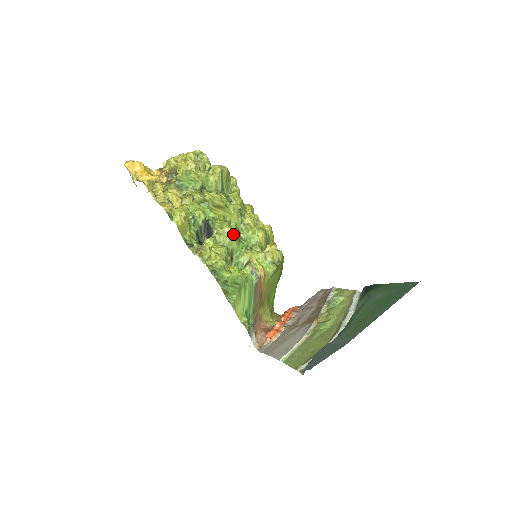
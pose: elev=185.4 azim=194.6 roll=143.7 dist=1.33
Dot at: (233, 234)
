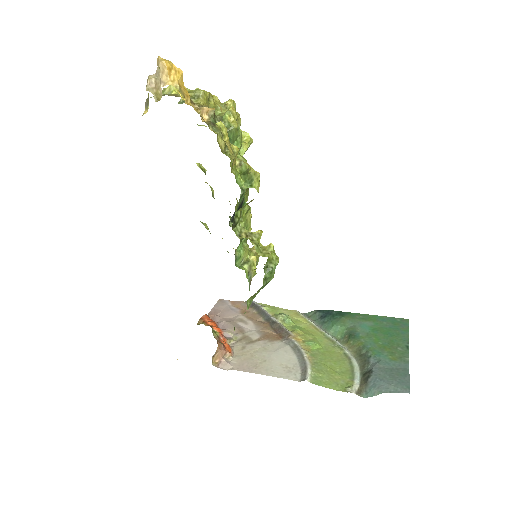
Dot at: (250, 224)
